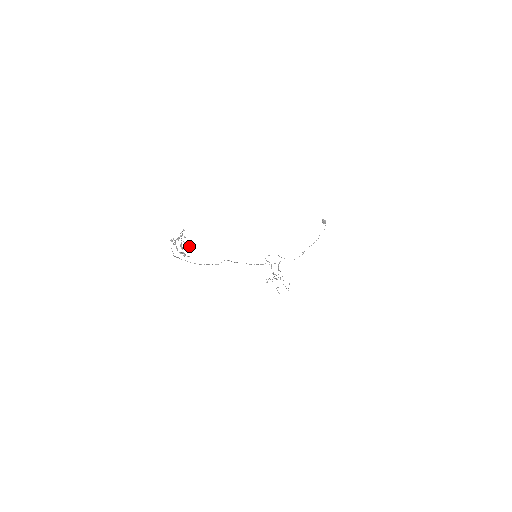
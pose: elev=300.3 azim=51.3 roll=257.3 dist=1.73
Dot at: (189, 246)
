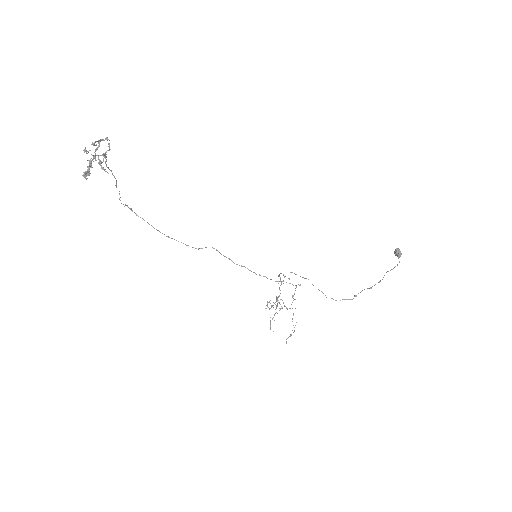
Dot at: occluded
